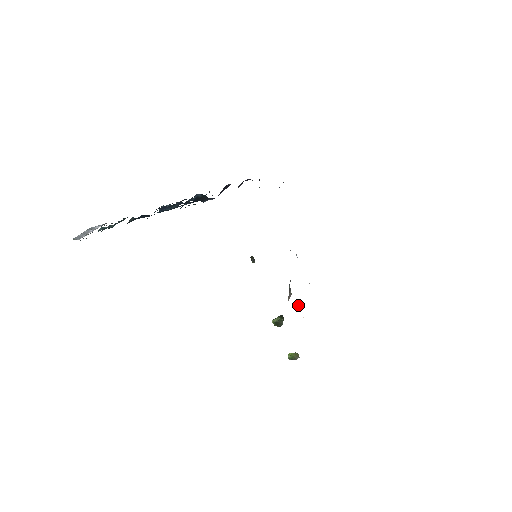
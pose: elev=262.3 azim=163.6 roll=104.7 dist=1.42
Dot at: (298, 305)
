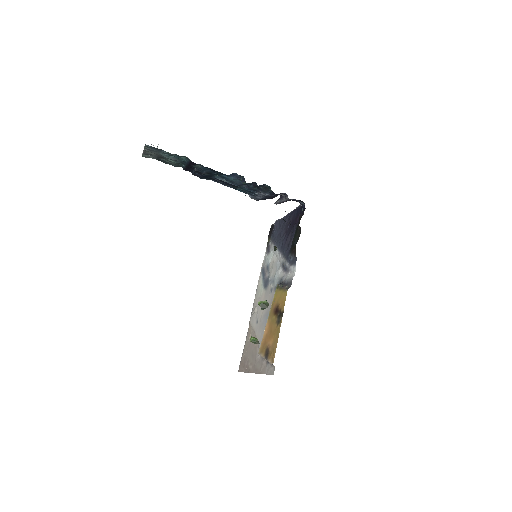
Dot at: (272, 306)
